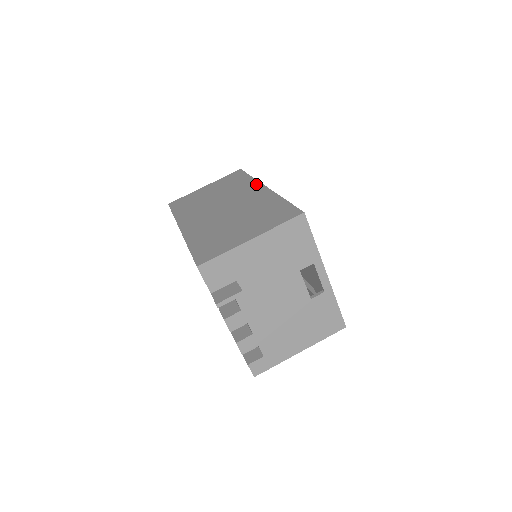
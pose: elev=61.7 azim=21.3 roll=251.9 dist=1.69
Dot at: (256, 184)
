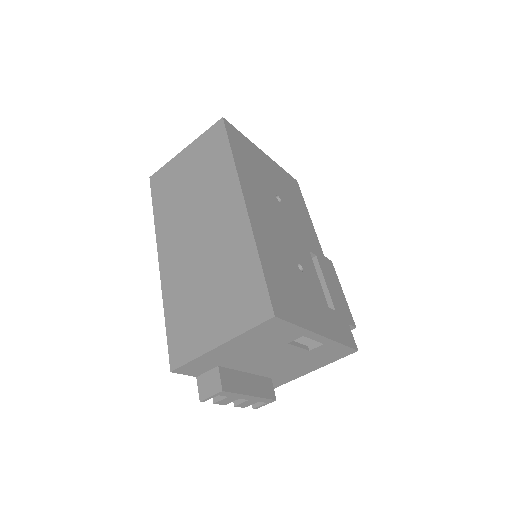
Dot at: (234, 186)
